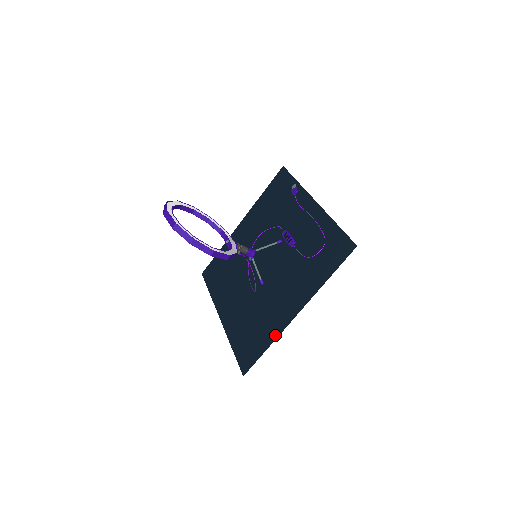
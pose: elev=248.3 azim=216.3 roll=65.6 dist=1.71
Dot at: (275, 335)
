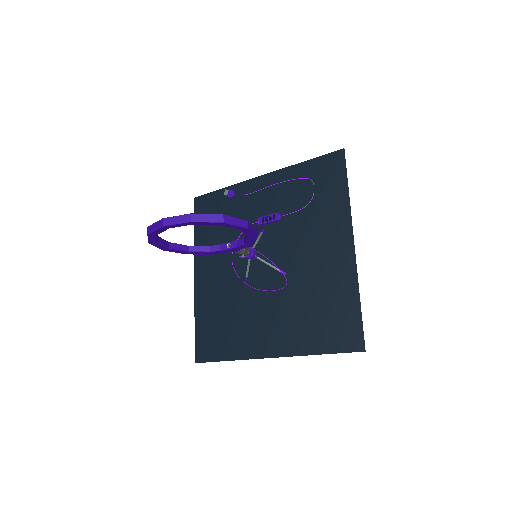
Dot at: (353, 281)
